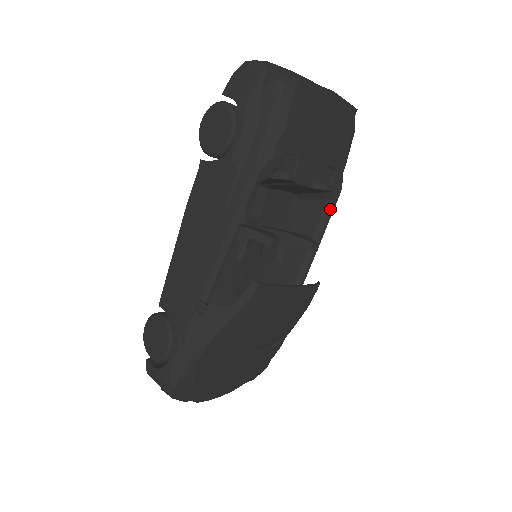
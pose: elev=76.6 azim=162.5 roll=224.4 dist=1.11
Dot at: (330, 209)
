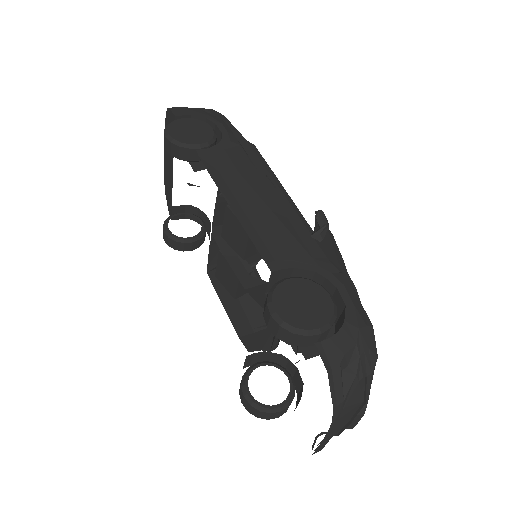
Dot at: occluded
